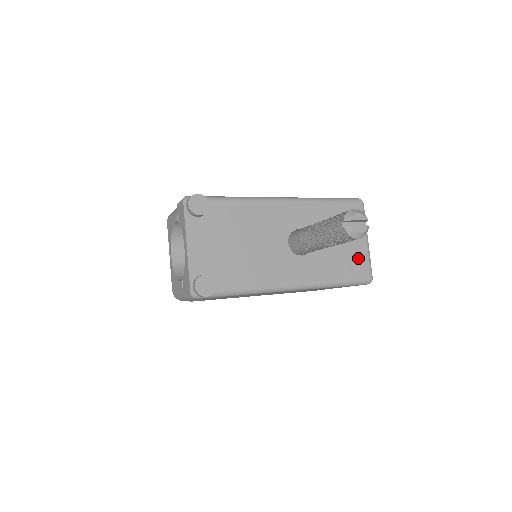
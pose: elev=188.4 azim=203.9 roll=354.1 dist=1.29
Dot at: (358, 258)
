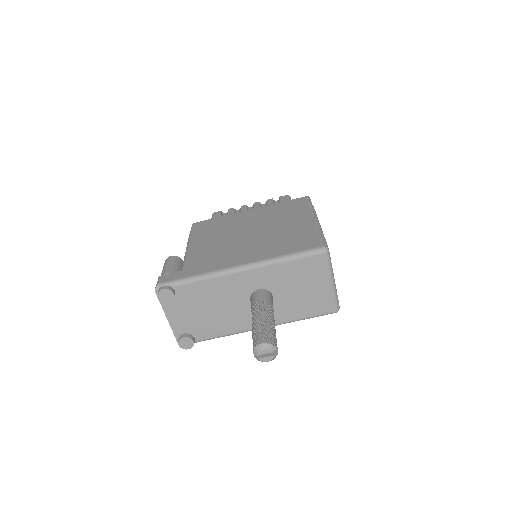
Dot at: (322, 299)
